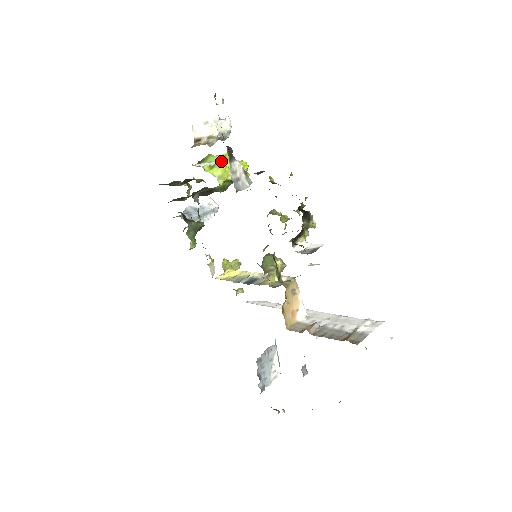
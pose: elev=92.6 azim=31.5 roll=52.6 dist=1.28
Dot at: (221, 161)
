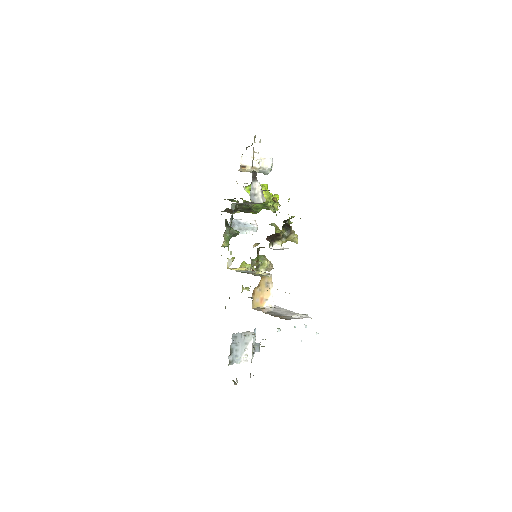
Dot at: occluded
